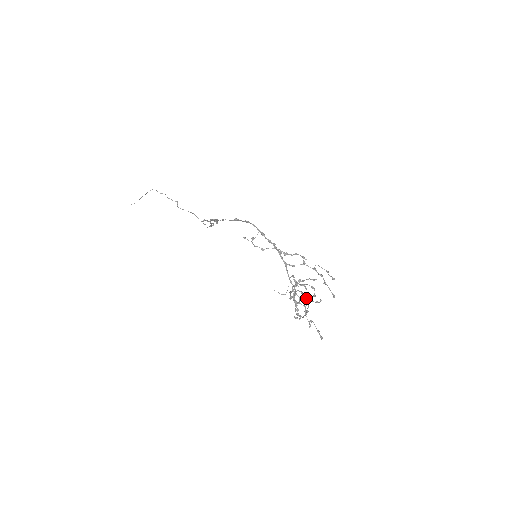
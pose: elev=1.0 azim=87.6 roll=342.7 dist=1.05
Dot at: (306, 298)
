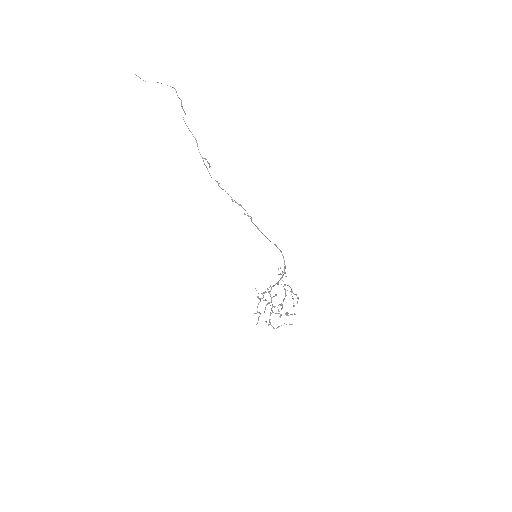
Dot at: (280, 317)
